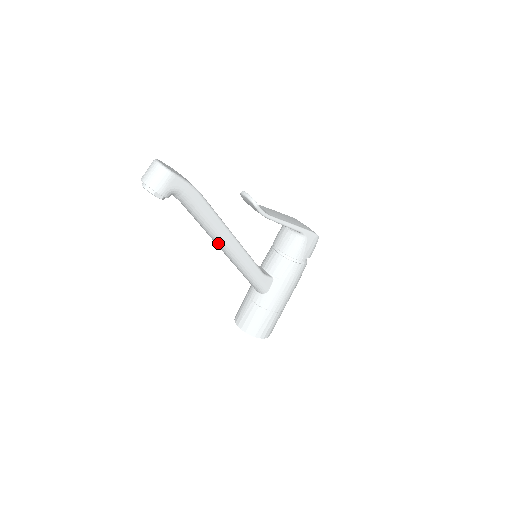
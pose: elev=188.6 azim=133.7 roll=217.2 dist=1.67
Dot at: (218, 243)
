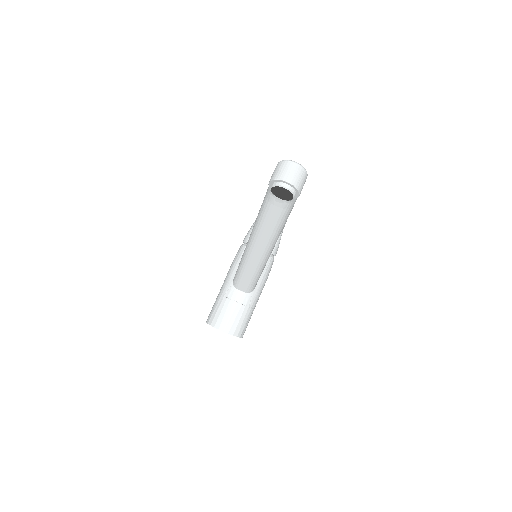
Dot at: (269, 244)
